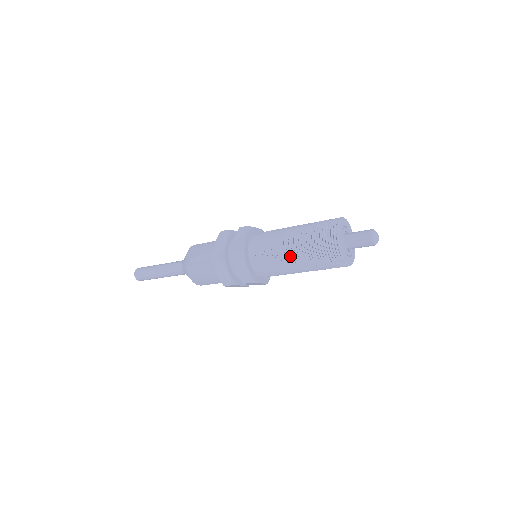
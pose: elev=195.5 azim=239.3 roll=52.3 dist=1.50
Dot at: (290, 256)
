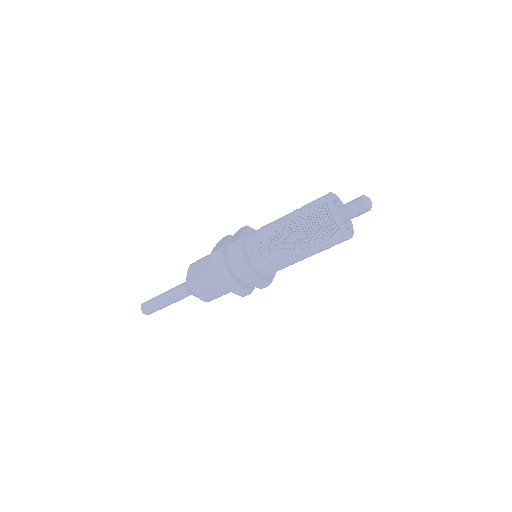
Dot at: (285, 234)
